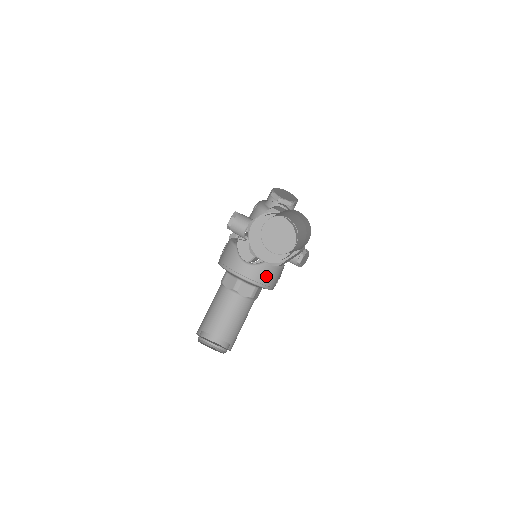
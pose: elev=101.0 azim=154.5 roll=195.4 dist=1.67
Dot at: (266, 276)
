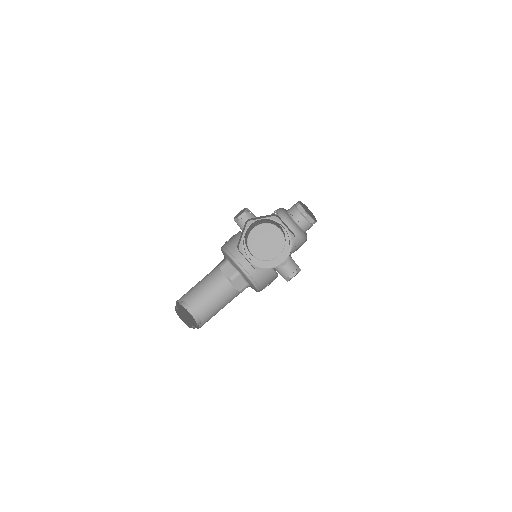
Dot at: (264, 279)
